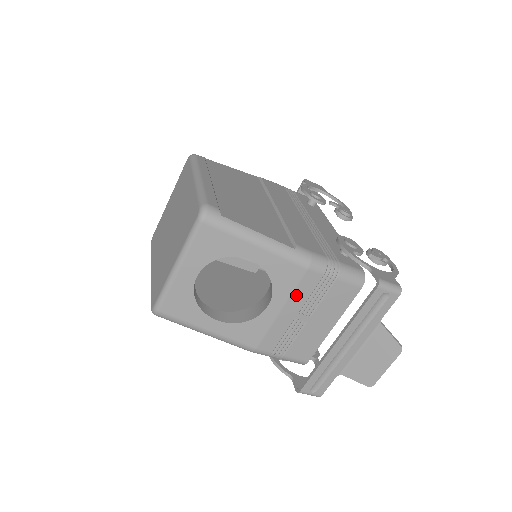
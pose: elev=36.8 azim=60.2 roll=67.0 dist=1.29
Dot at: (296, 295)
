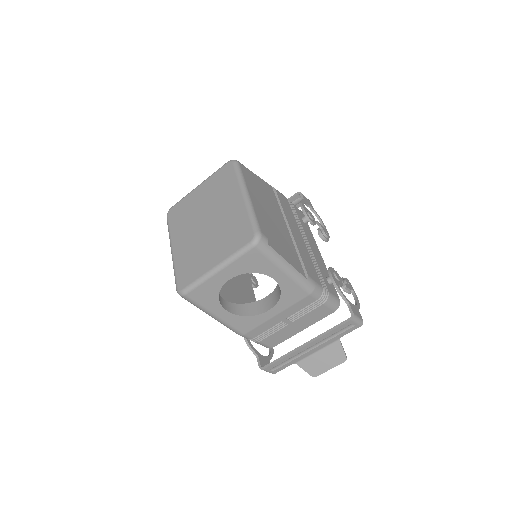
Dot at: (292, 308)
